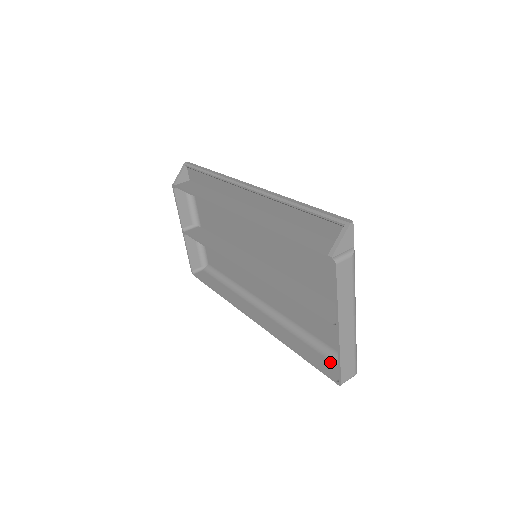
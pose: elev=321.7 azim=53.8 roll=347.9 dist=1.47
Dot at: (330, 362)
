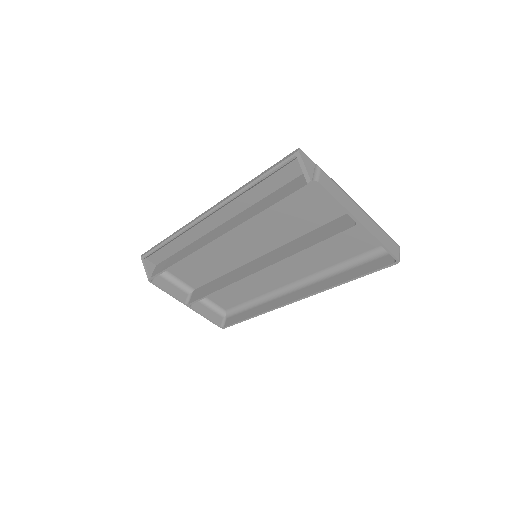
Dot at: (376, 260)
